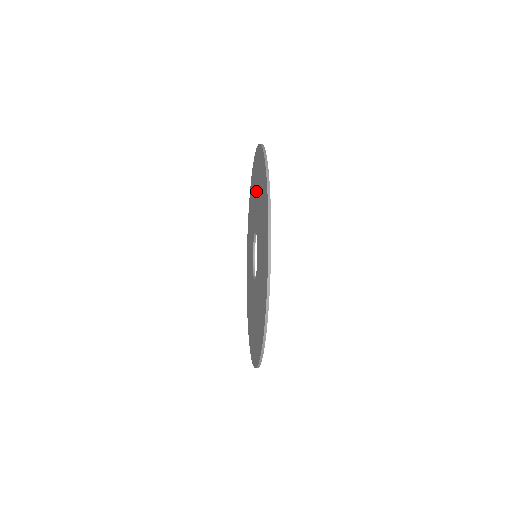
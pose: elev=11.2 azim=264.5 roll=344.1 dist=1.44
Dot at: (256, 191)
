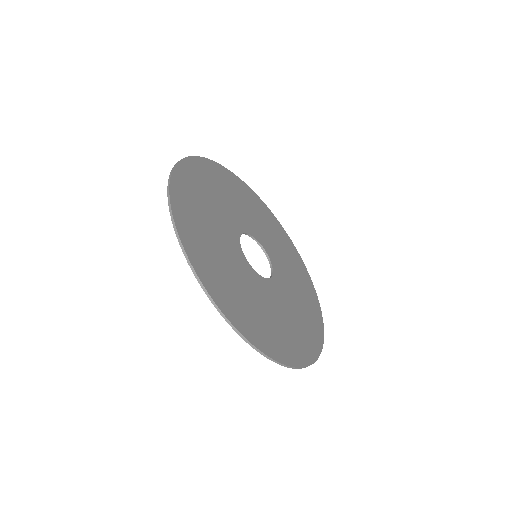
Dot at: occluded
